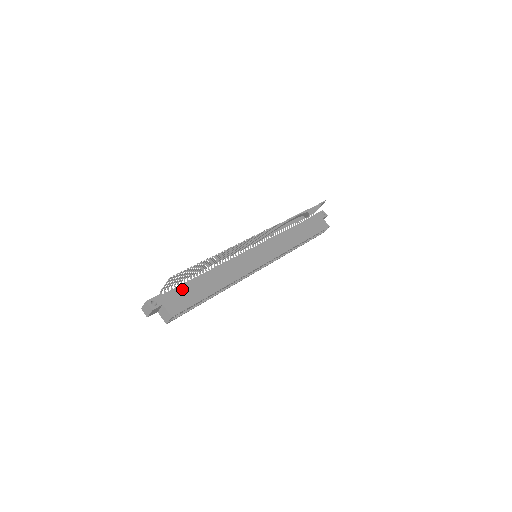
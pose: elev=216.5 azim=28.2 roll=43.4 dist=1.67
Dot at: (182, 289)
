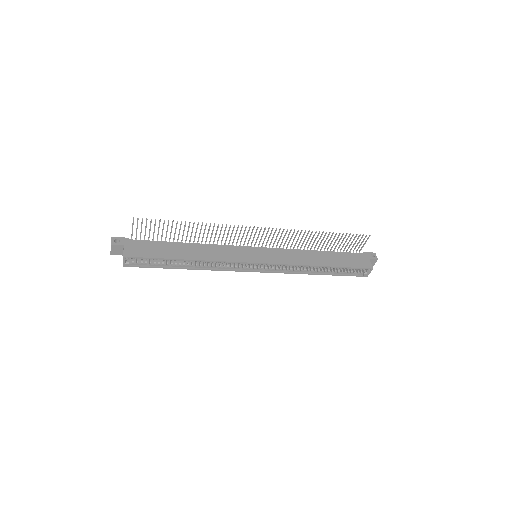
Dot at: (152, 243)
